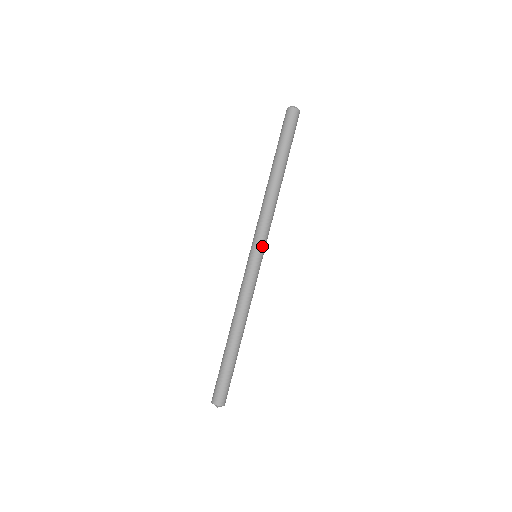
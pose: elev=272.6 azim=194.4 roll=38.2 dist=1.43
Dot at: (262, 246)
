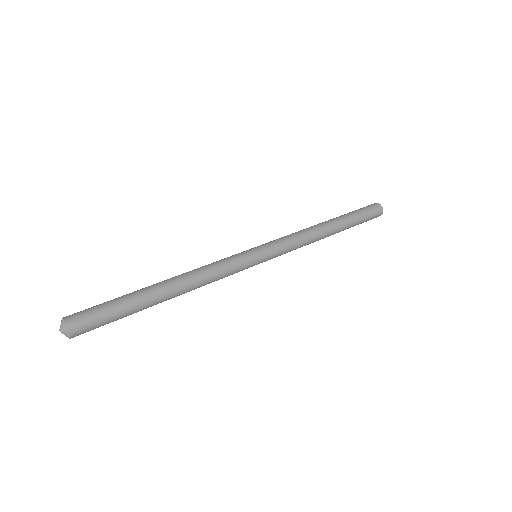
Dot at: (267, 245)
